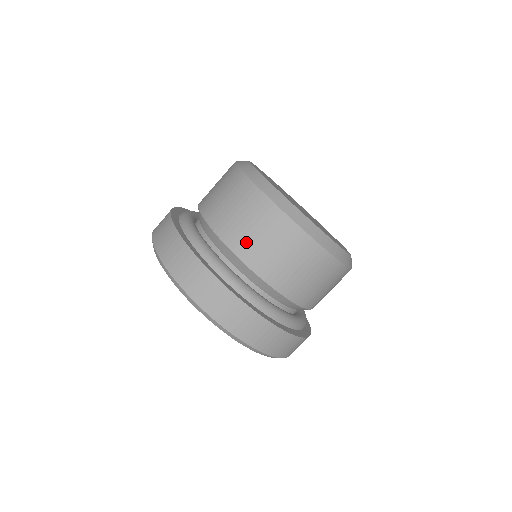
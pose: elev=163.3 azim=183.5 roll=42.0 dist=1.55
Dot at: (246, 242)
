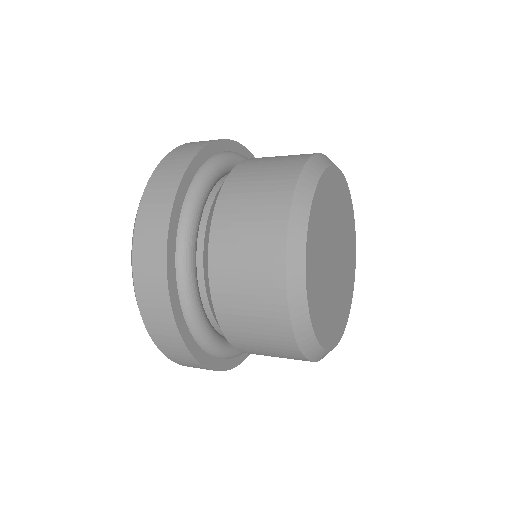
Dot at: (245, 176)
